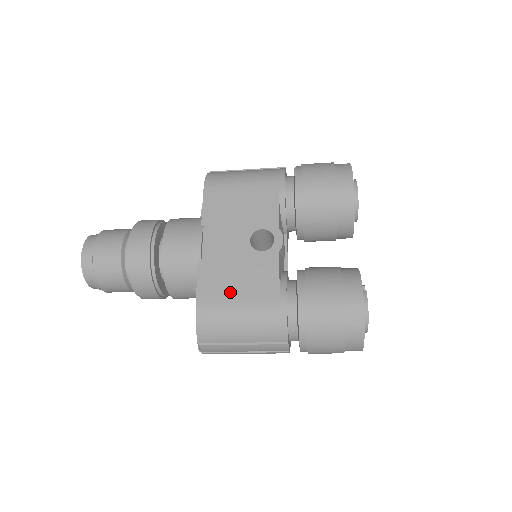
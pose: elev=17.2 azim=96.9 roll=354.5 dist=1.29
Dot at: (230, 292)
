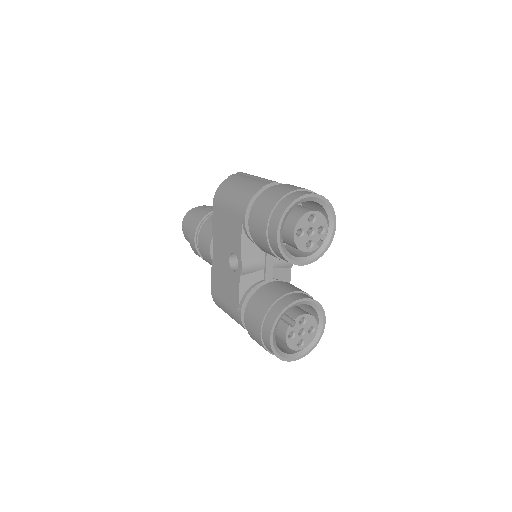
Dot at: (221, 292)
